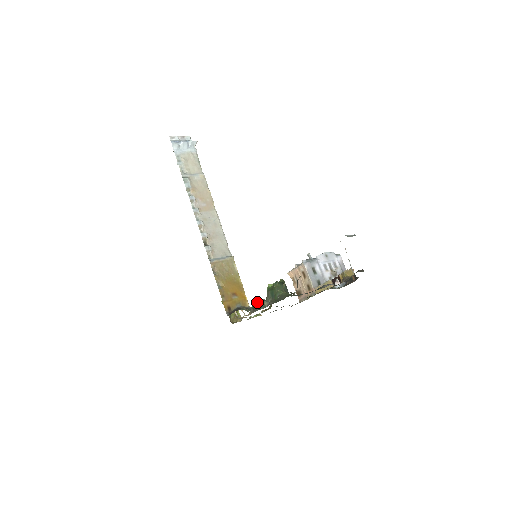
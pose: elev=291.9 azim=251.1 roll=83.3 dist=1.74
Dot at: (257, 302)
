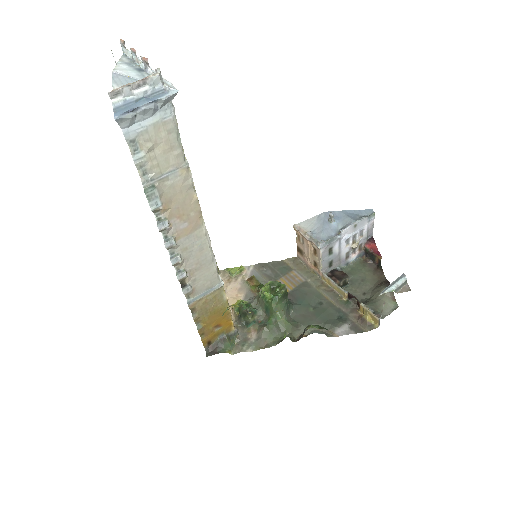
Dot at: (245, 317)
